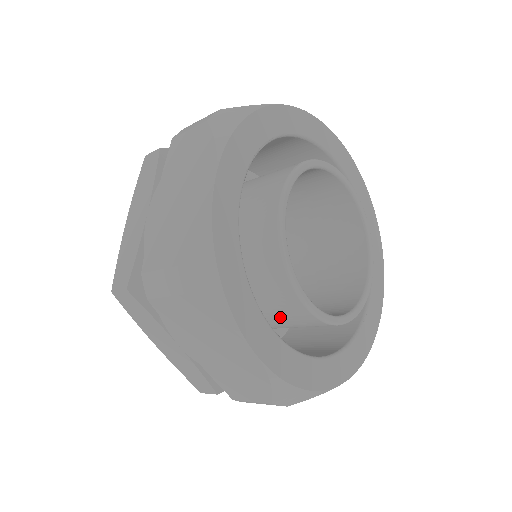
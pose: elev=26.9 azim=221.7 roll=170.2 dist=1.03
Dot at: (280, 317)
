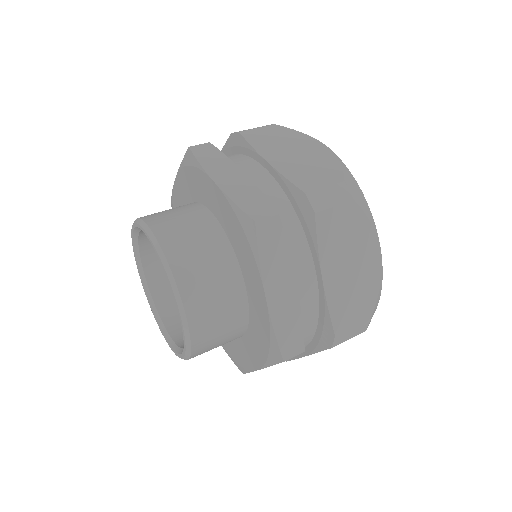
Dot at: occluded
